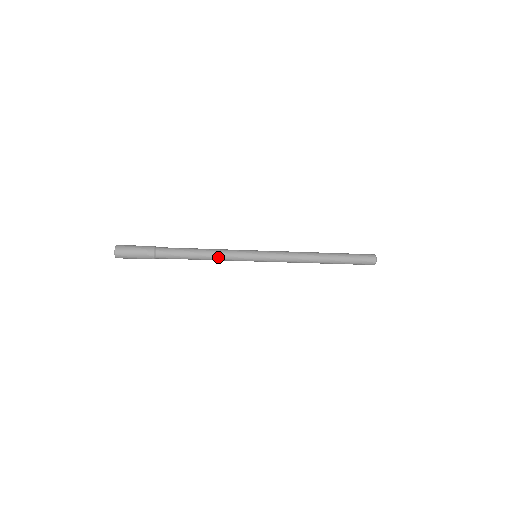
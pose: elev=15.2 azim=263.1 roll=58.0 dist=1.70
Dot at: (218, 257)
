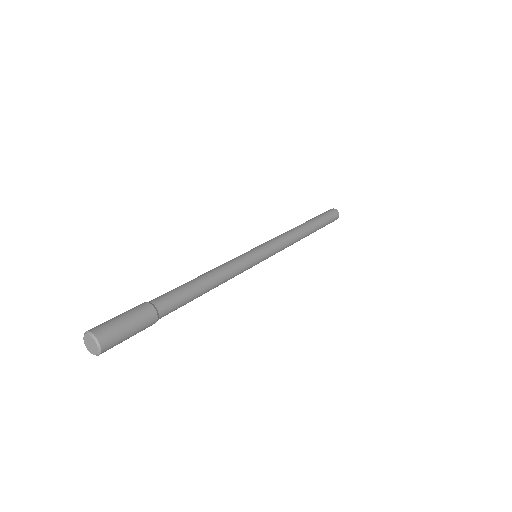
Dot at: (226, 281)
